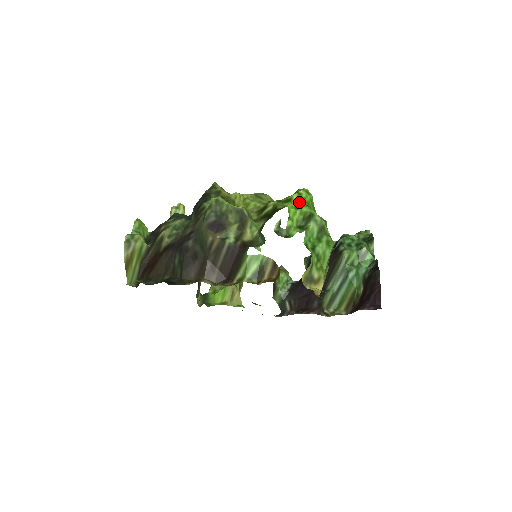
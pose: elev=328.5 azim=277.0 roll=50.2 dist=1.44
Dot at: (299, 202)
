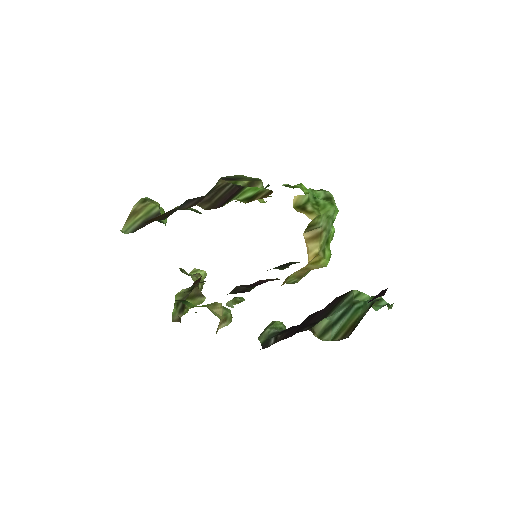
Dot at: occluded
